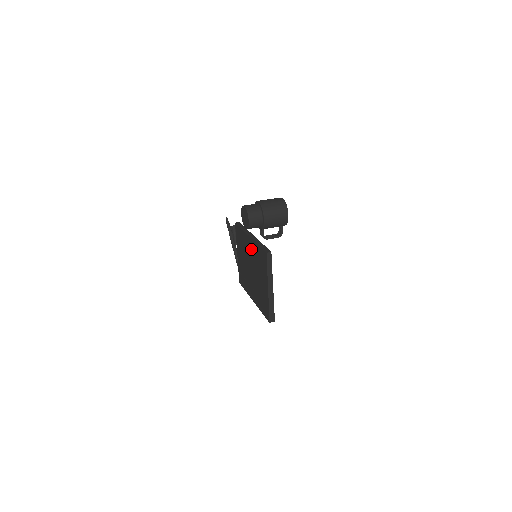
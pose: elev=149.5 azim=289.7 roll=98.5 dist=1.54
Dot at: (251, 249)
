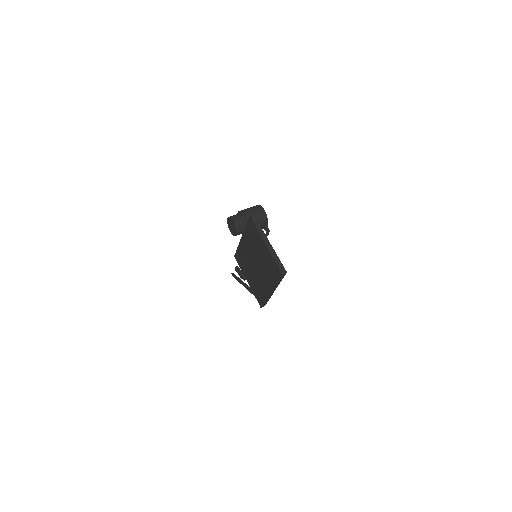
Dot at: (246, 245)
